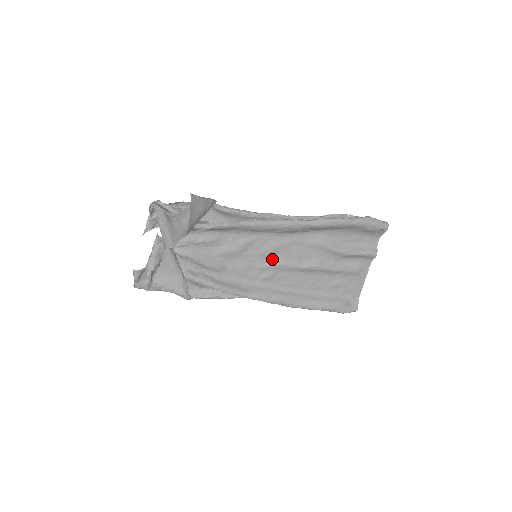
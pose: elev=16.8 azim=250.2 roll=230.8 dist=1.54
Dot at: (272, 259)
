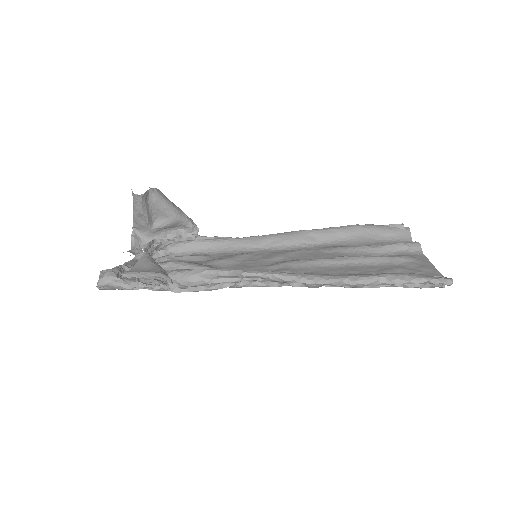
Dot at: (281, 262)
